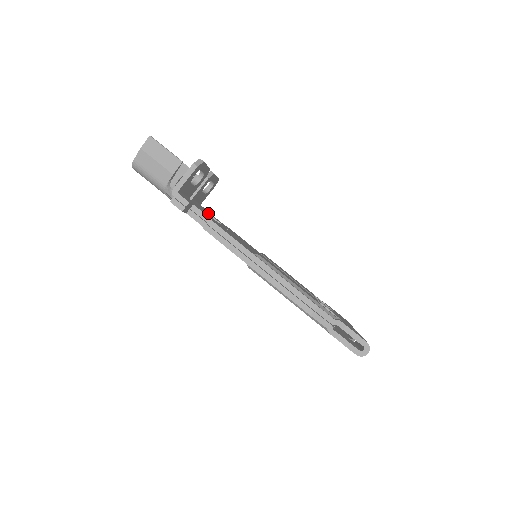
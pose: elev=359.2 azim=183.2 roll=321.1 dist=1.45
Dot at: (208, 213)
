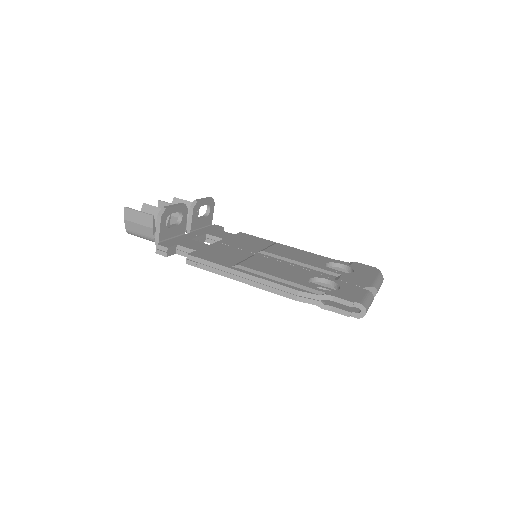
Dot at: (210, 235)
